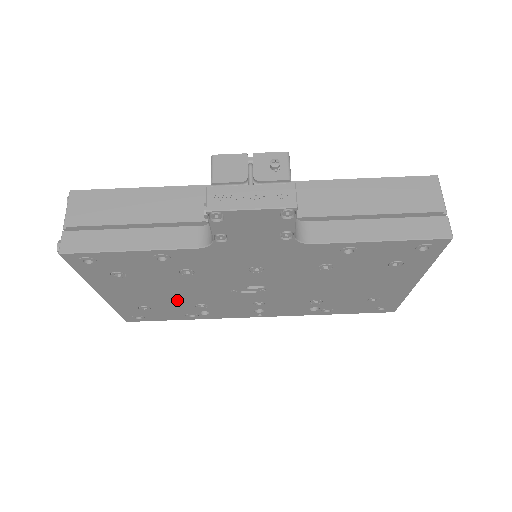
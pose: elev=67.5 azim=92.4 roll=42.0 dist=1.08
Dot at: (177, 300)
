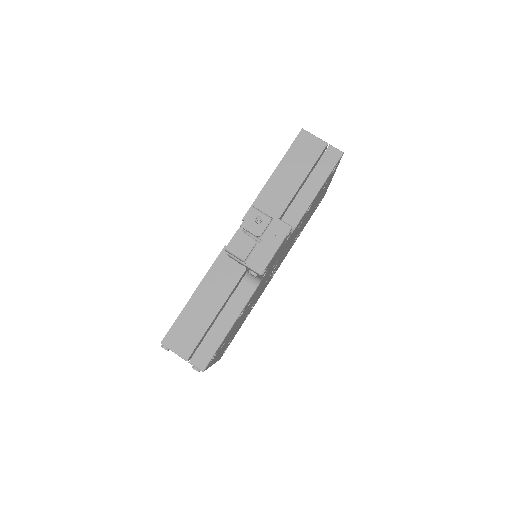
Dot at: occluded
